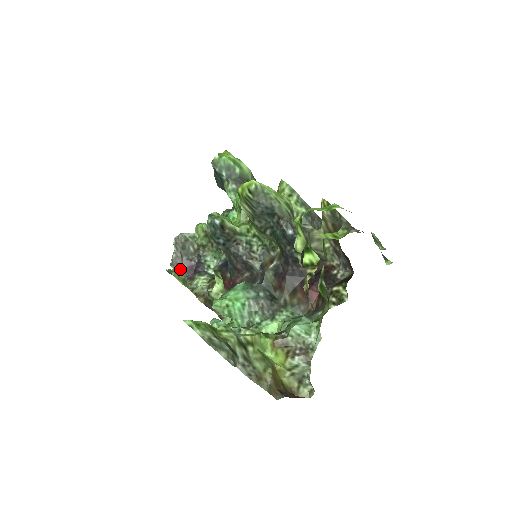
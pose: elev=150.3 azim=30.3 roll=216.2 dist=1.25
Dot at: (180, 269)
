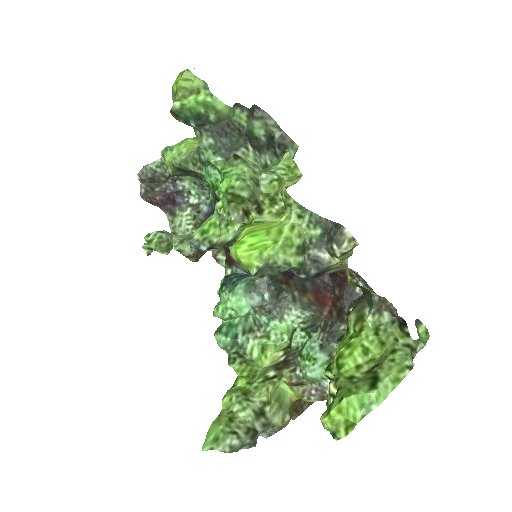
Dot at: (159, 233)
